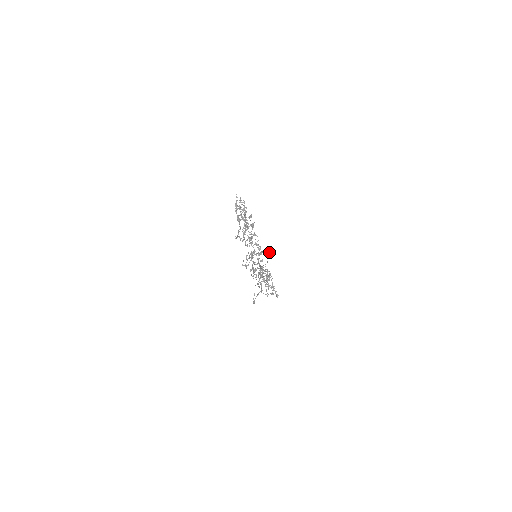
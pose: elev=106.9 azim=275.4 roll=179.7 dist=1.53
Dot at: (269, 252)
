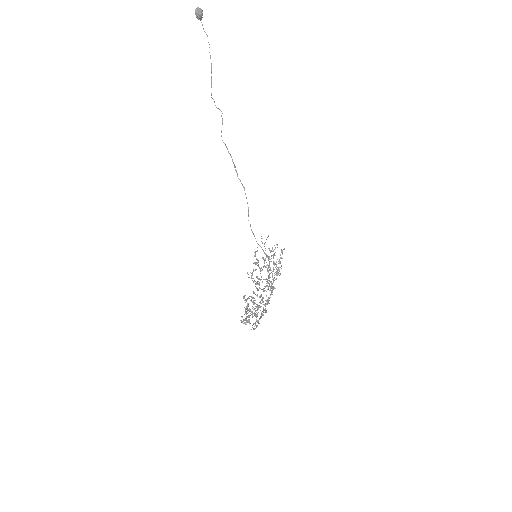
Dot at: (201, 16)
